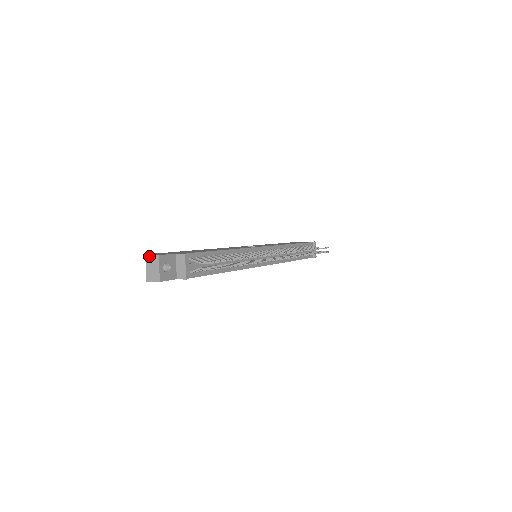
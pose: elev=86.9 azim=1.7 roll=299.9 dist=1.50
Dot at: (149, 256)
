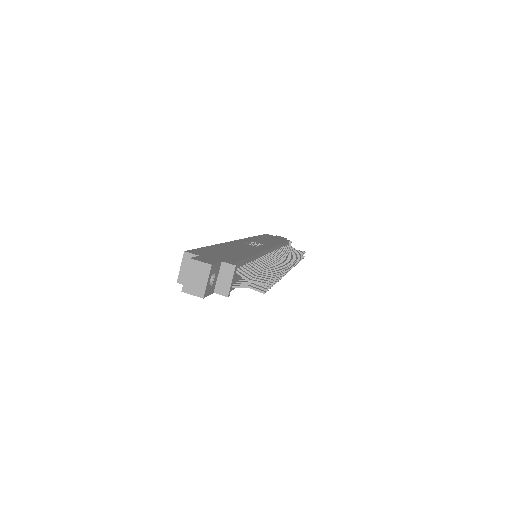
Dot at: (196, 261)
